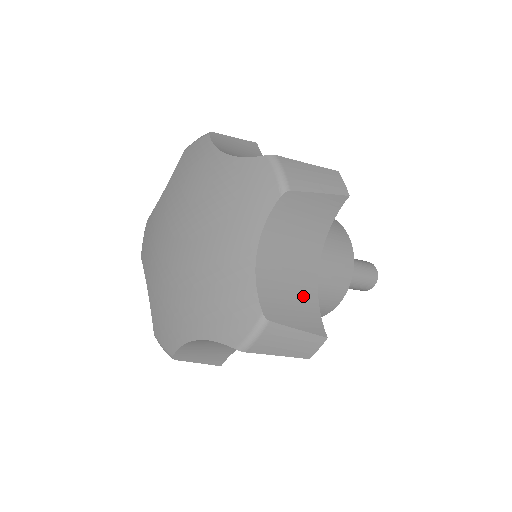
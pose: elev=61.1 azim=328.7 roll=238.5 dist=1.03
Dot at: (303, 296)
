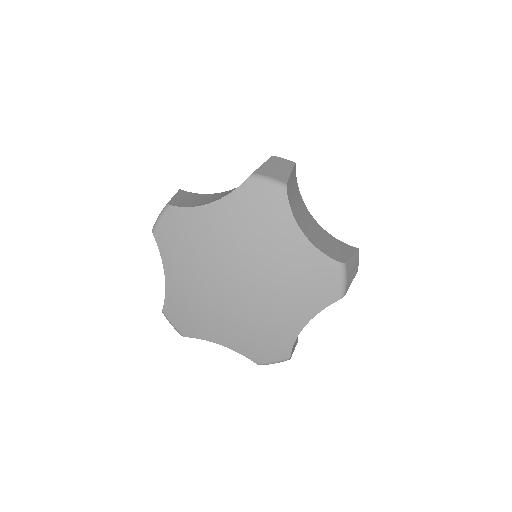
Dot at: (329, 240)
